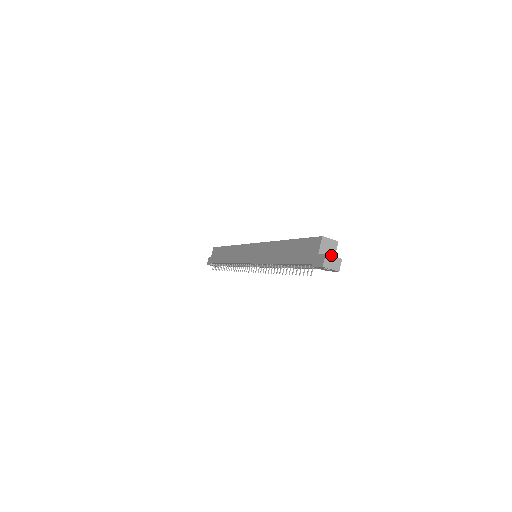
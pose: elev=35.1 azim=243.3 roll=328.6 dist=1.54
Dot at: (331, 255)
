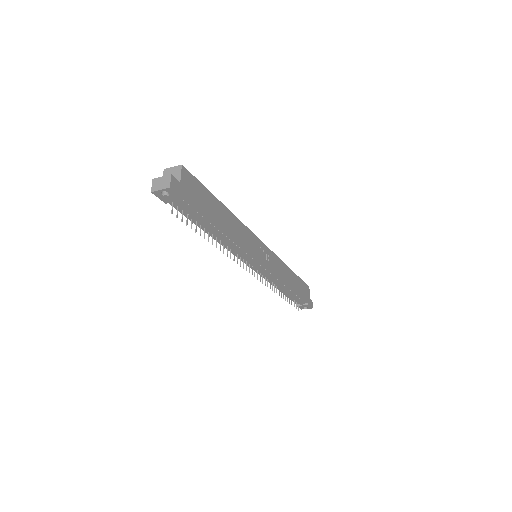
Dot at: (159, 177)
